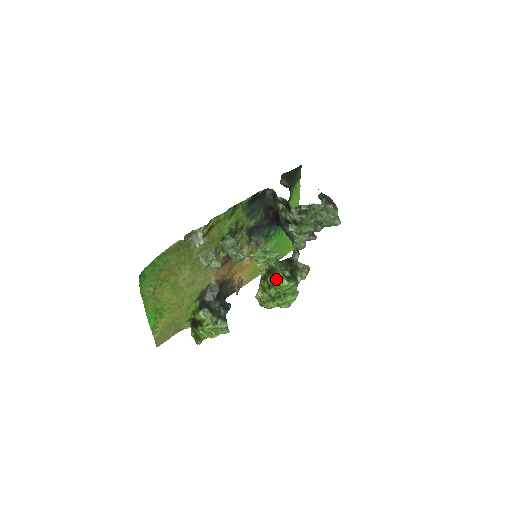
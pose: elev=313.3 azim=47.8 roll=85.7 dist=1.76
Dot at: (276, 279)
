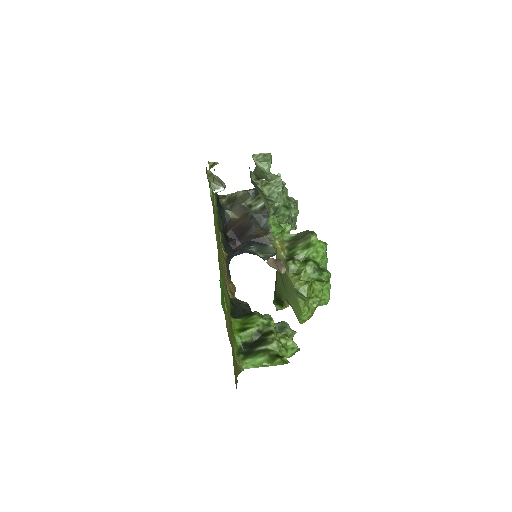
Dot at: (313, 234)
